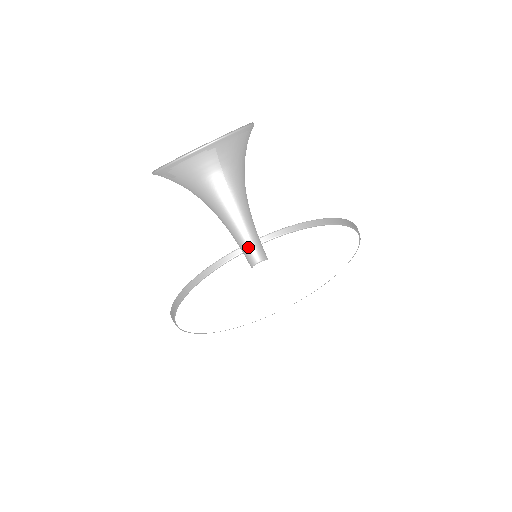
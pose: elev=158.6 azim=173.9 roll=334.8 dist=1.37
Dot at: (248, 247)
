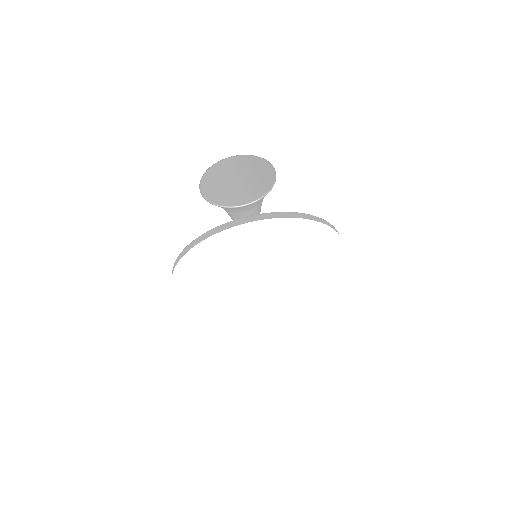
Dot at: occluded
